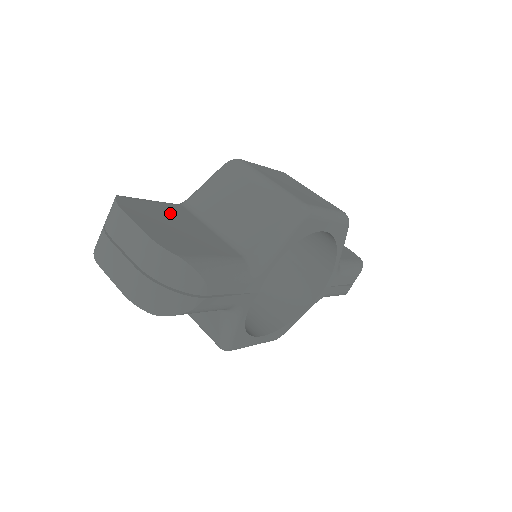
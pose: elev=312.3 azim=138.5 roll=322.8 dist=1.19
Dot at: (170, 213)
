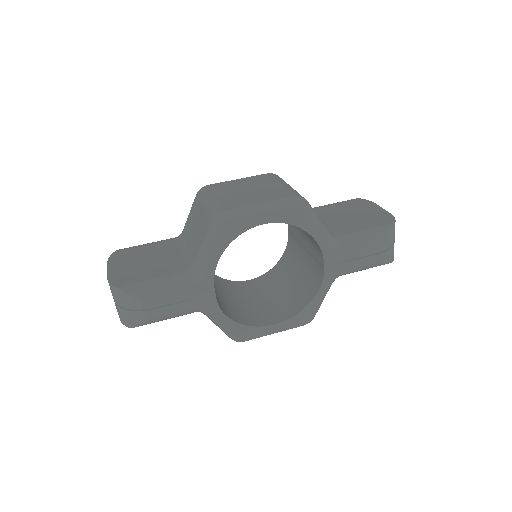
Dot at: (153, 250)
